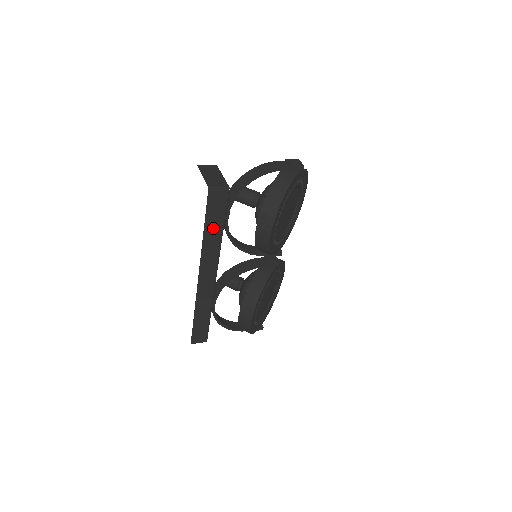
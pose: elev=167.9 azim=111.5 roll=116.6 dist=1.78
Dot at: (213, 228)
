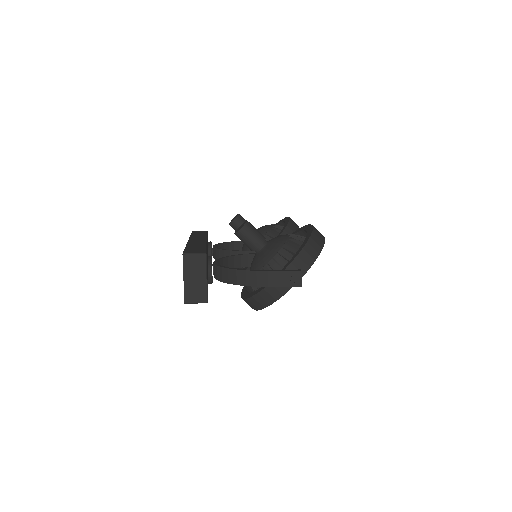
Dot at: occluded
